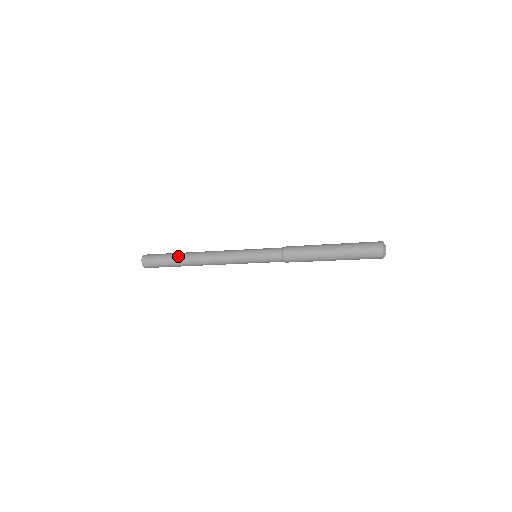
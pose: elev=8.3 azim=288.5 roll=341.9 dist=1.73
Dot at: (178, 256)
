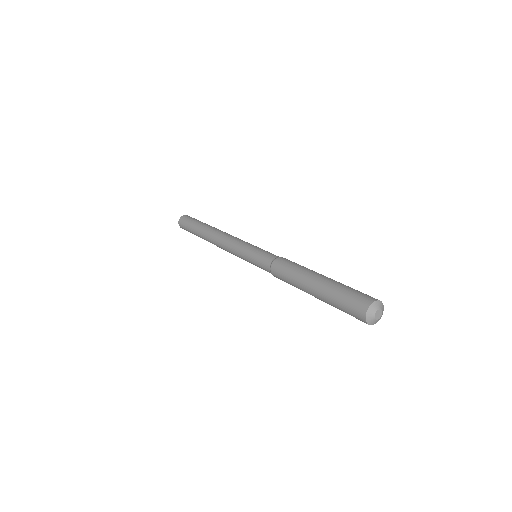
Dot at: (199, 230)
